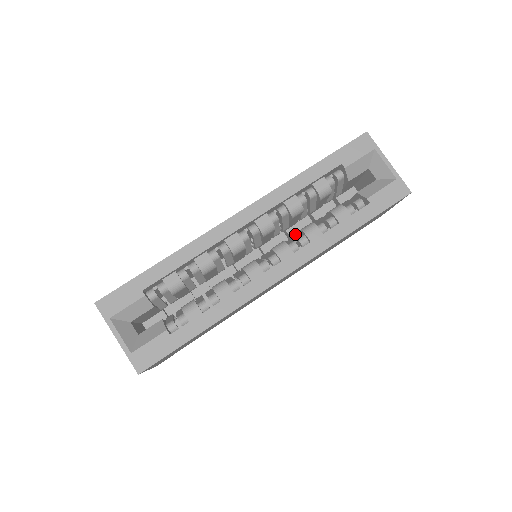
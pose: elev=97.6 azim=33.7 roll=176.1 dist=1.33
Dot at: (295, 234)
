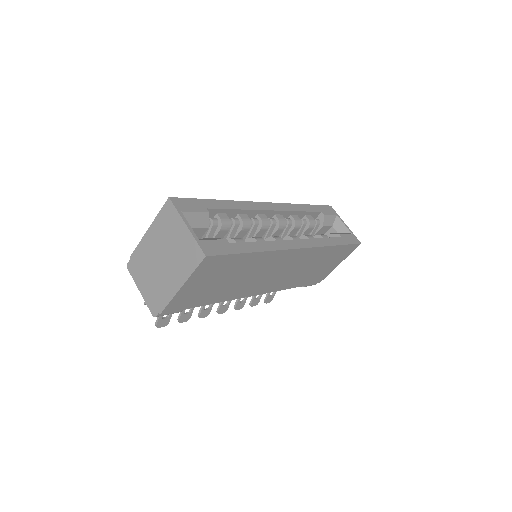
Dot at: occluded
